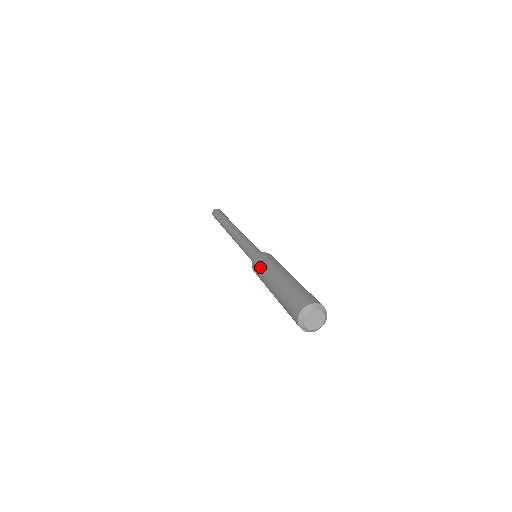
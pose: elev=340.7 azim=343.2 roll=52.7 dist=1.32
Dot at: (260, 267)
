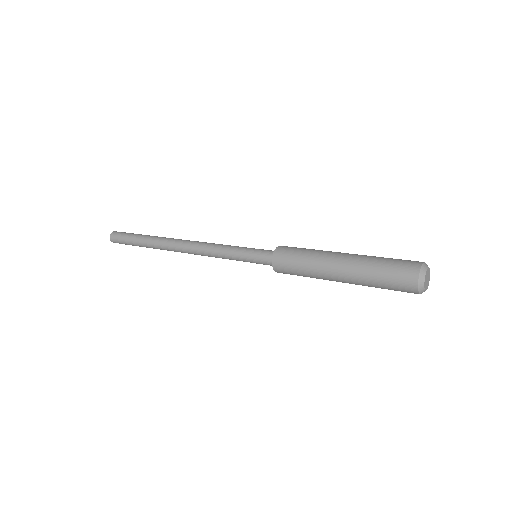
Dot at: (297, 257)
